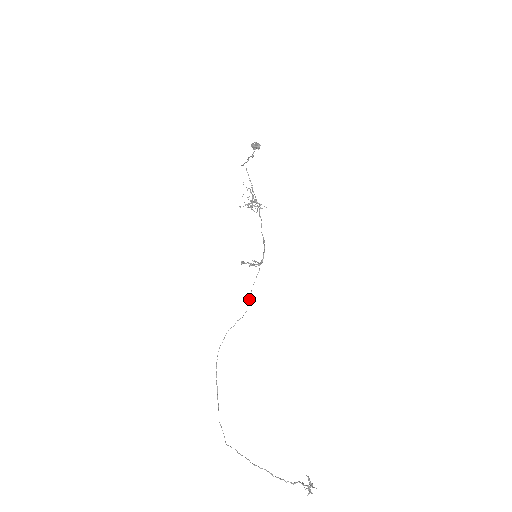
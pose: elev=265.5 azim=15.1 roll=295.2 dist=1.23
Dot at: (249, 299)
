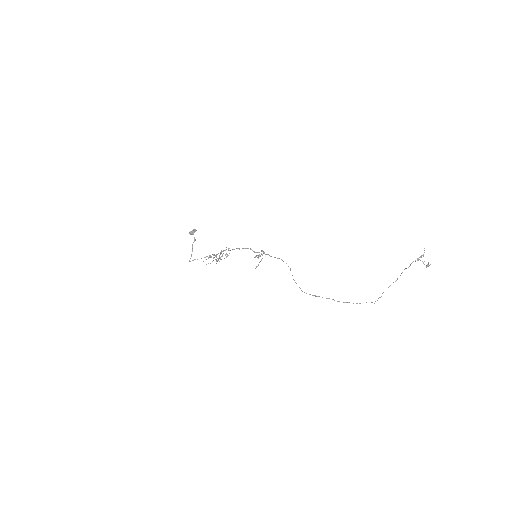
Dot at: occluded
